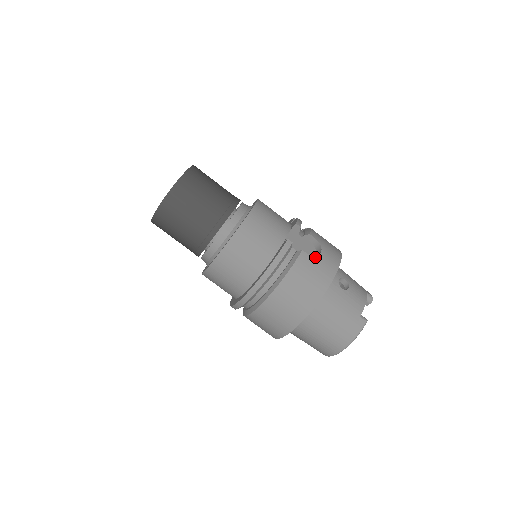
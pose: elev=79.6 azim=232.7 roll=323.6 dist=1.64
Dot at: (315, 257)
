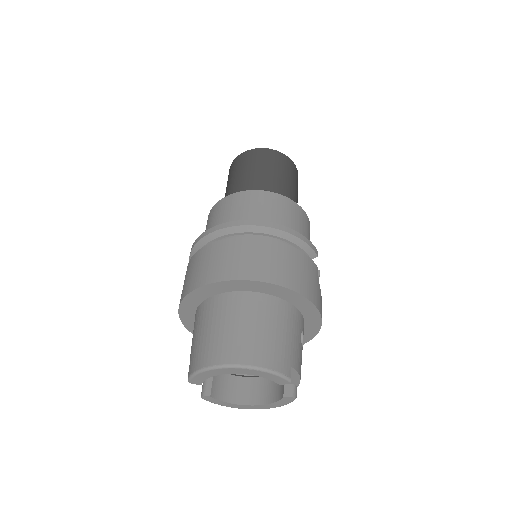
Dot at: (319, 284)
